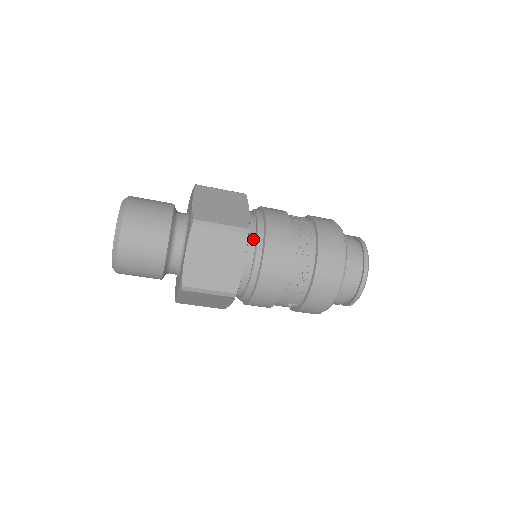
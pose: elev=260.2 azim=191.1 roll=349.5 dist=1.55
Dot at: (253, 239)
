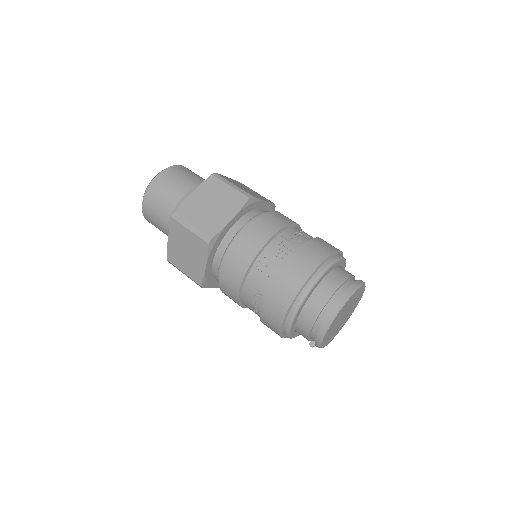
Dot at: (254, 215)
